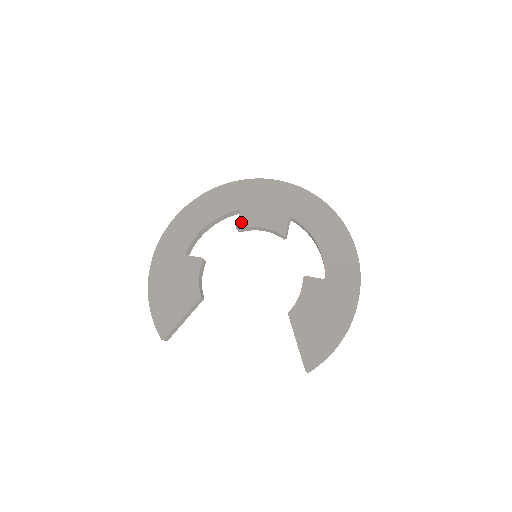
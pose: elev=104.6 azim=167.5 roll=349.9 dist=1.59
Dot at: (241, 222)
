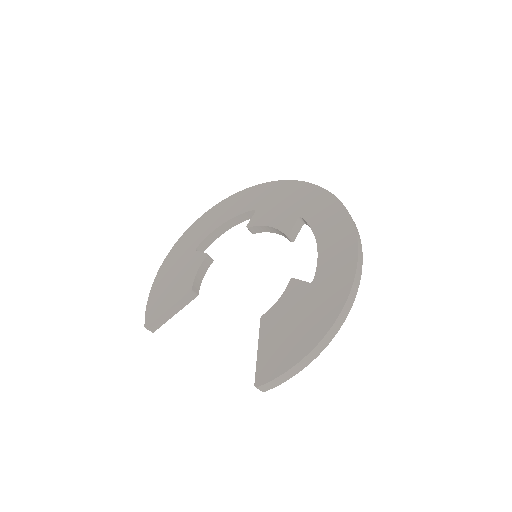
Dot at: (253, 221)
